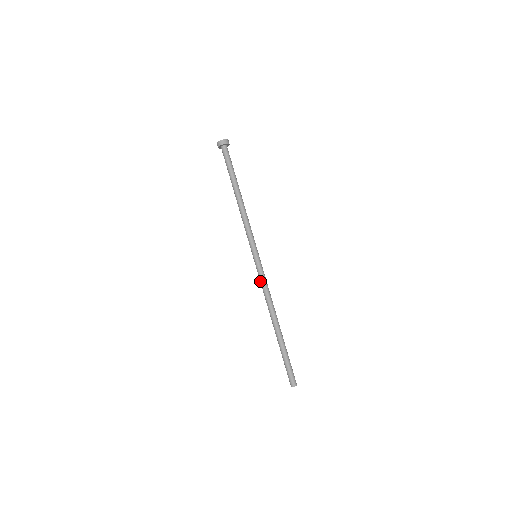
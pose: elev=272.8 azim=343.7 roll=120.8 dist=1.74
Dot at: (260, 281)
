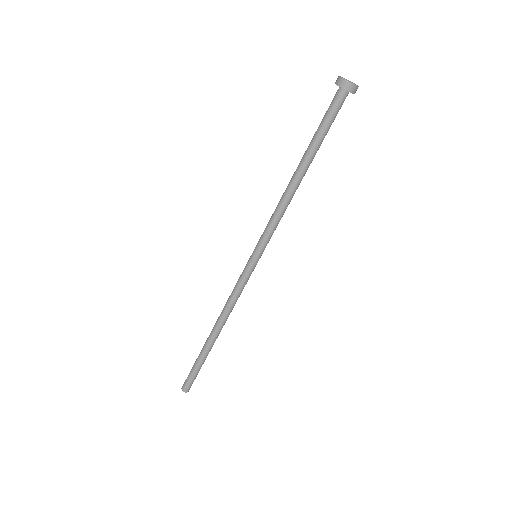
Dot at: (237, 282)
